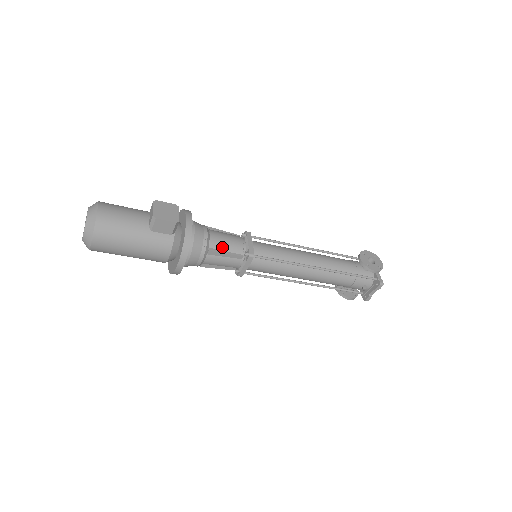
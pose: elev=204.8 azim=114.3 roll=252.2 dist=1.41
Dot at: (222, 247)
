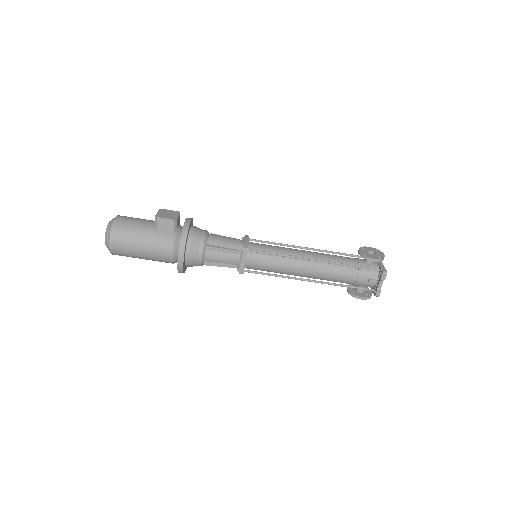
Dot at: (219, 244)
